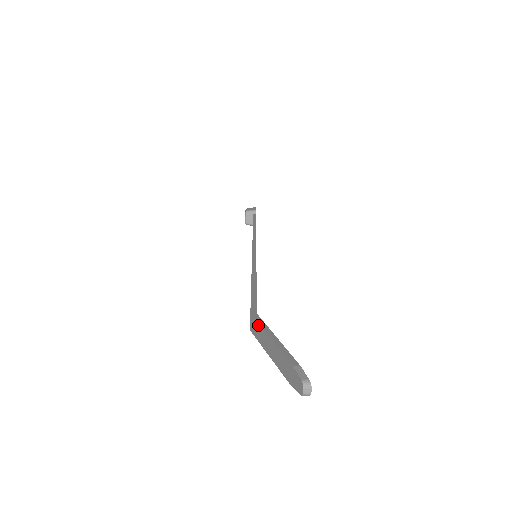
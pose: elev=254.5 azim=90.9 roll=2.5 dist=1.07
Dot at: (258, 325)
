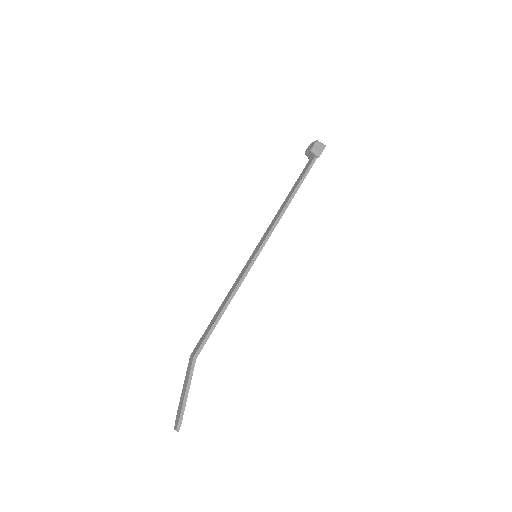
Dot at: (190, 371)
